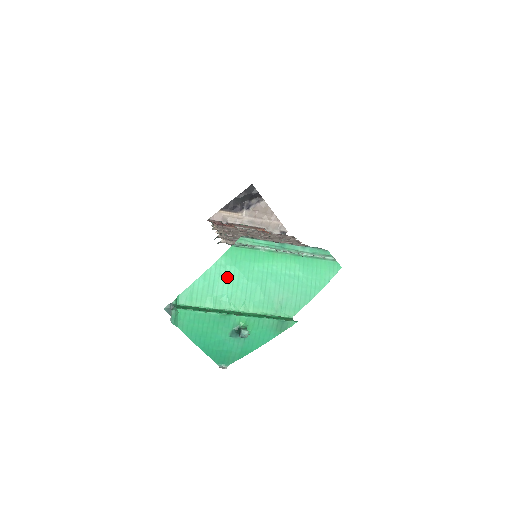
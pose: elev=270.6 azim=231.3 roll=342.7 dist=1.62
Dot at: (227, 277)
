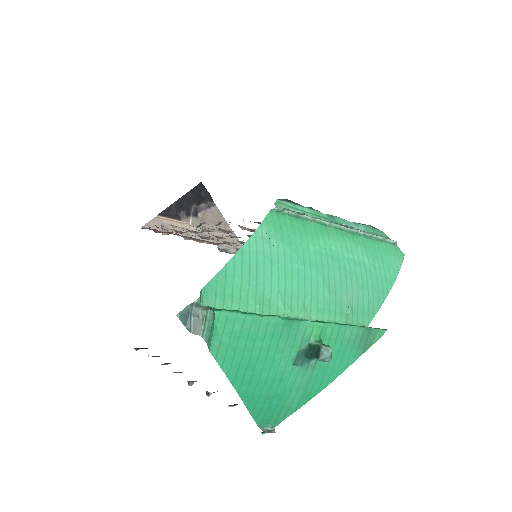
Dot at: (275, 259)
